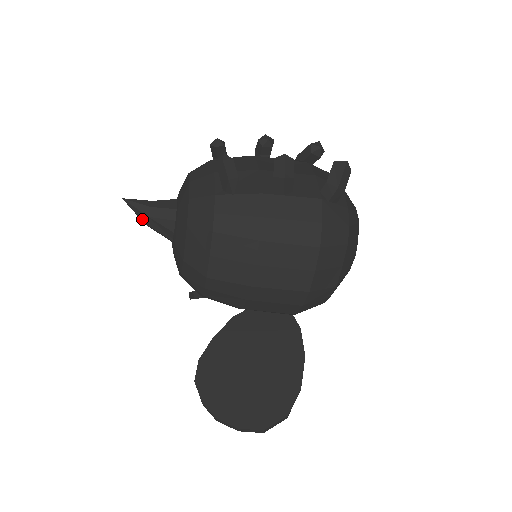
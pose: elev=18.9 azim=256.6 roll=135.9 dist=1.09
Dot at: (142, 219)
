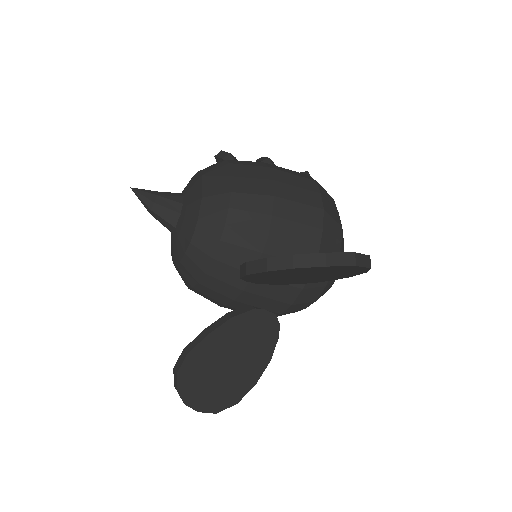
Dot at: (150, 199)
